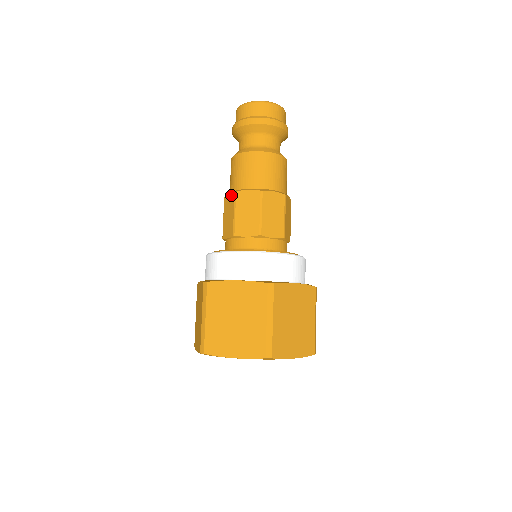
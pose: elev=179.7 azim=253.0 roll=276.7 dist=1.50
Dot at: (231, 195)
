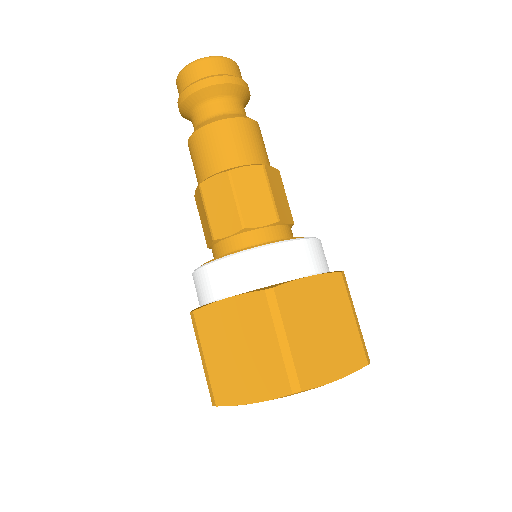
Dot at: (197, 190)
